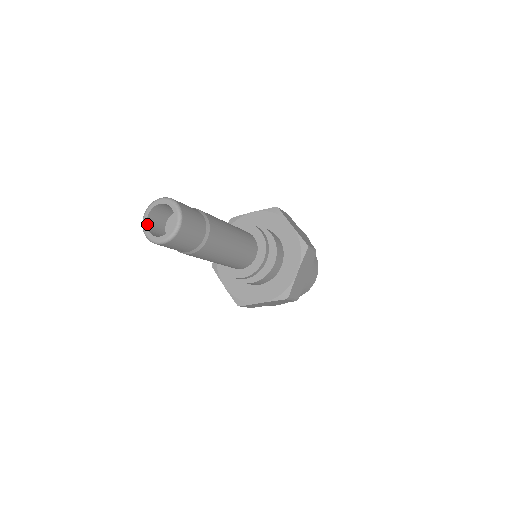
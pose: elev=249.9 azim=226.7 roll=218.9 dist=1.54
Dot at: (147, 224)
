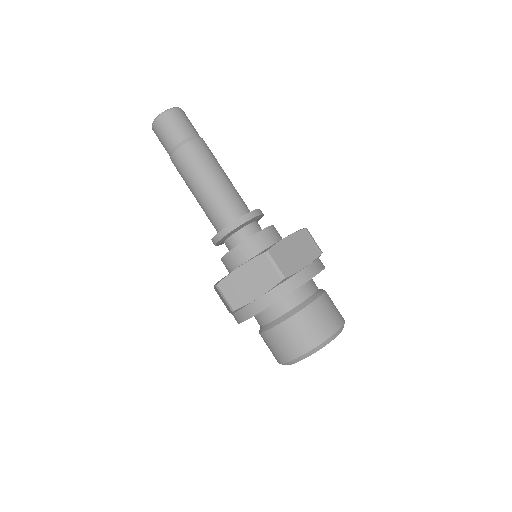
Dot at: occluded
